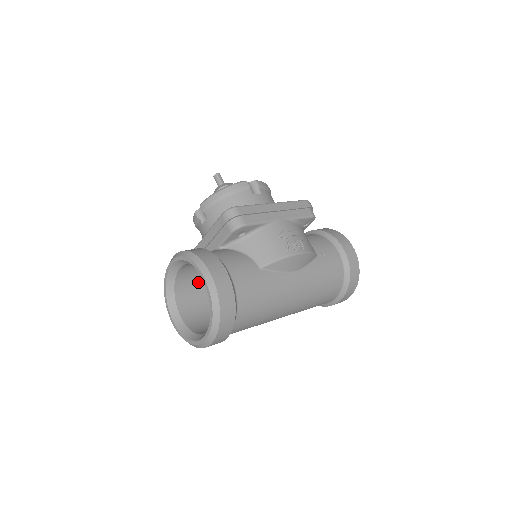
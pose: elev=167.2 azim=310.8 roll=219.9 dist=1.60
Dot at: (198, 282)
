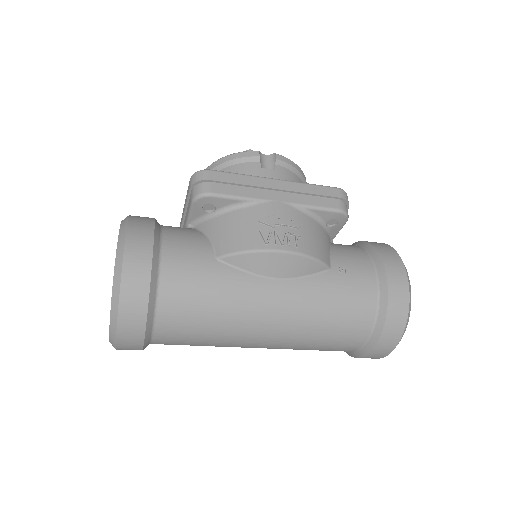
Dot at: occluded
